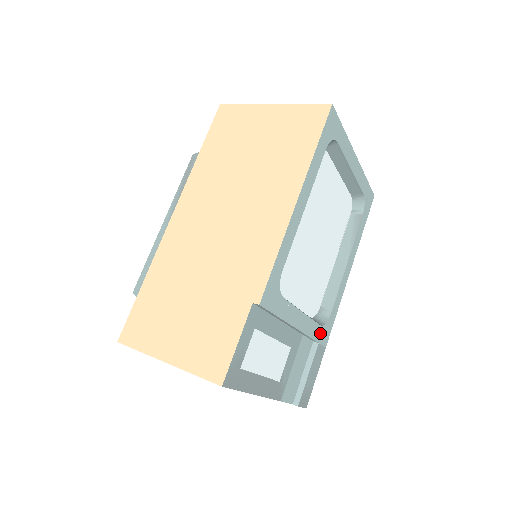
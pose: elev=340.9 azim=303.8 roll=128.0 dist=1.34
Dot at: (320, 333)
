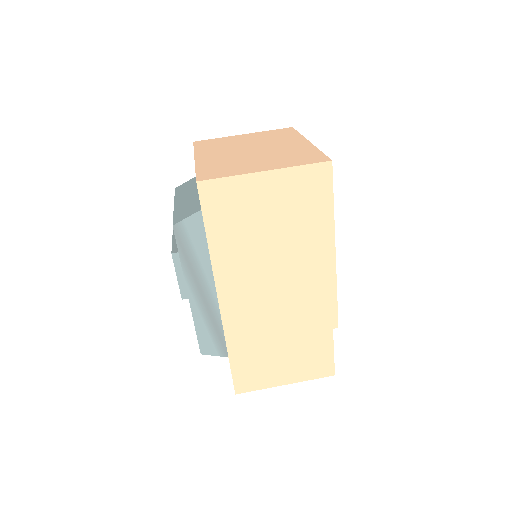
Dot at: occluded
